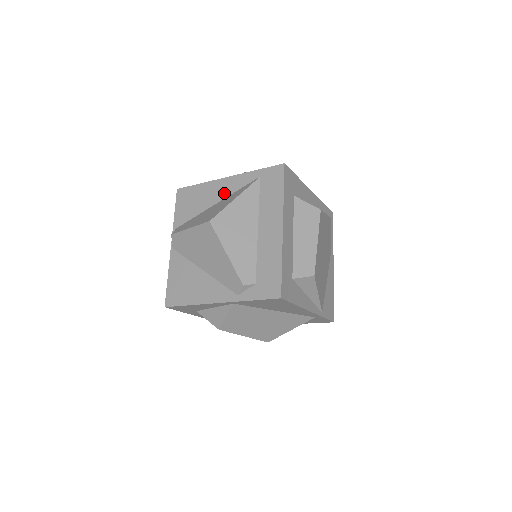
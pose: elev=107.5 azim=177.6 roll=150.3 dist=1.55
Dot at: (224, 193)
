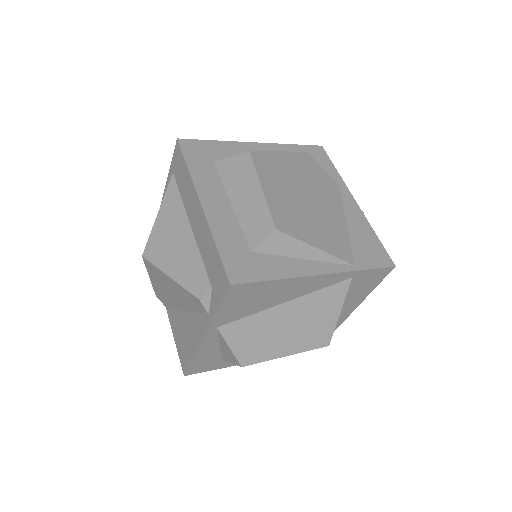
Dot at: occluded
